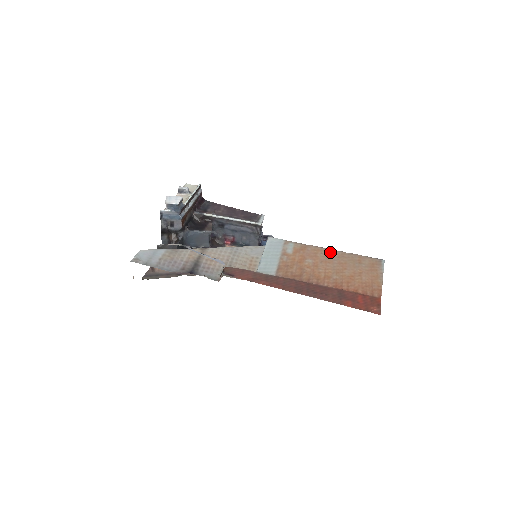
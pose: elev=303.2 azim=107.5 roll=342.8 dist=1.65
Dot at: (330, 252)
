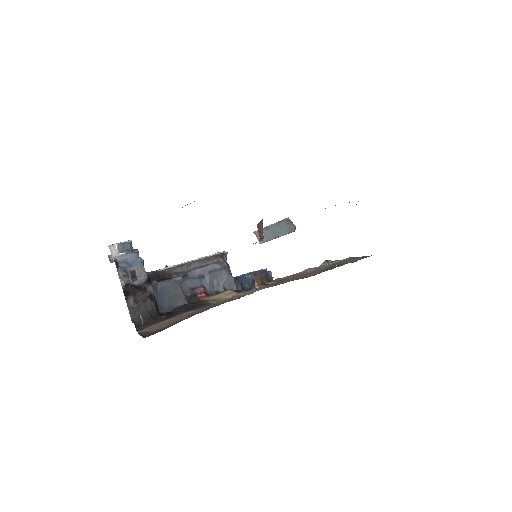
Dot at: occluded
